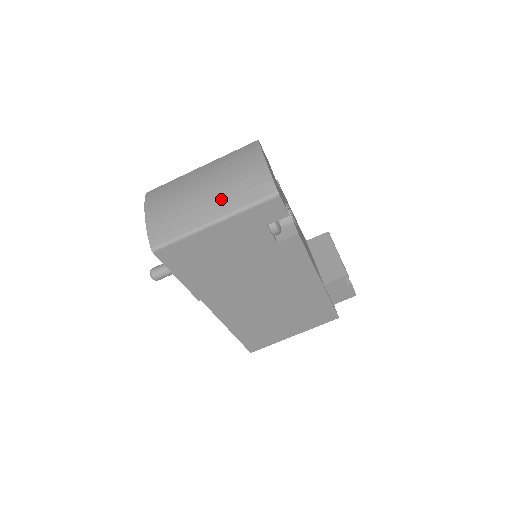
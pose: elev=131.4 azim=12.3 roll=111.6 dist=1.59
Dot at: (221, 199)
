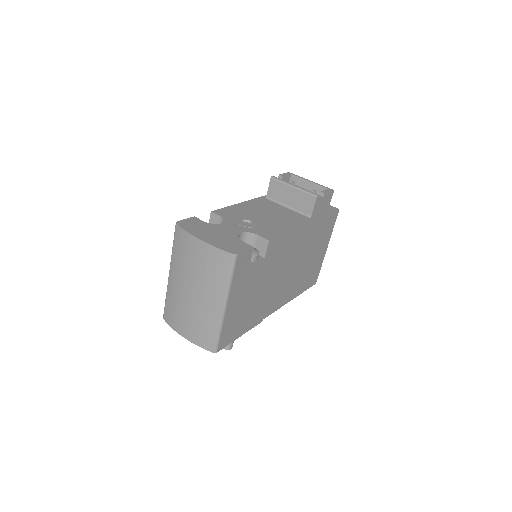
Dot at: (210, 290)
